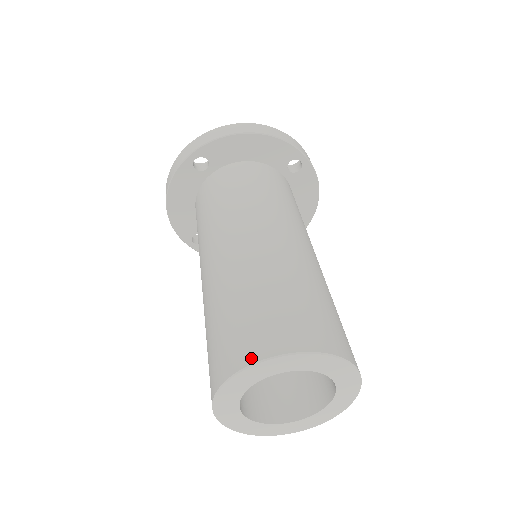
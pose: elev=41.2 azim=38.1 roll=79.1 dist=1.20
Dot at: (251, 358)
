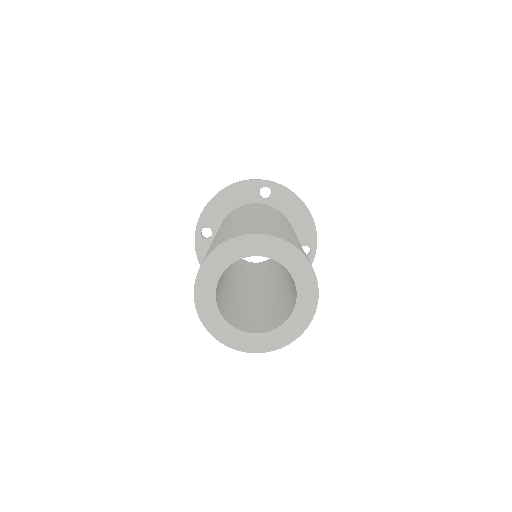
Dot at: occluded
